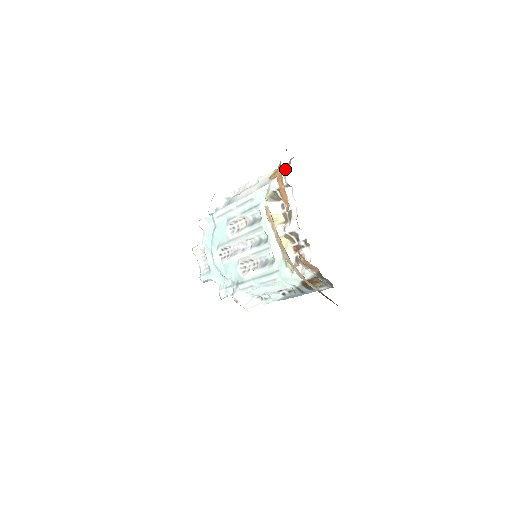
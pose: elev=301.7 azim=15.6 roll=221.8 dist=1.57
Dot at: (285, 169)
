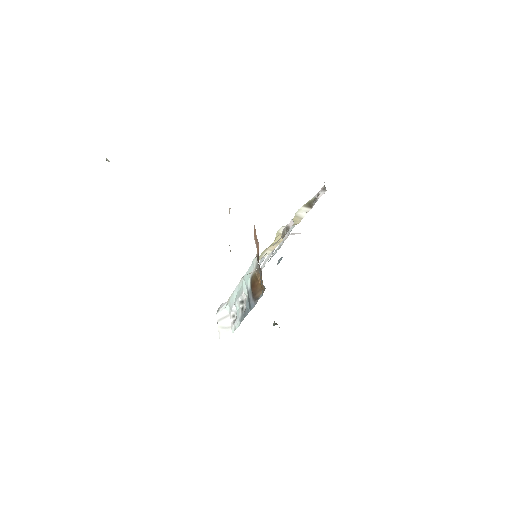
Dot at: occluded
